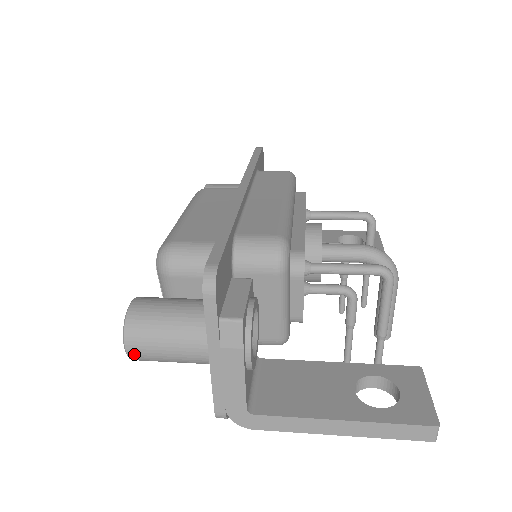
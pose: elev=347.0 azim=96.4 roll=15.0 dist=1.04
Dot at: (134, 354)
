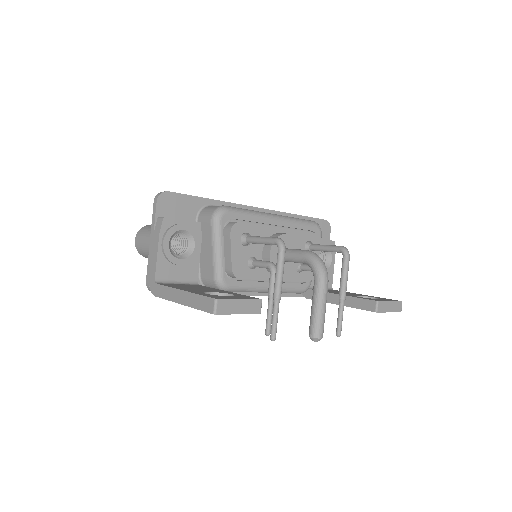
Dot at: (137, 244)
